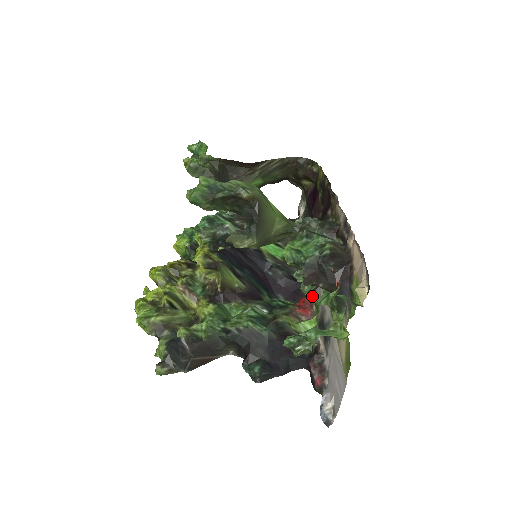
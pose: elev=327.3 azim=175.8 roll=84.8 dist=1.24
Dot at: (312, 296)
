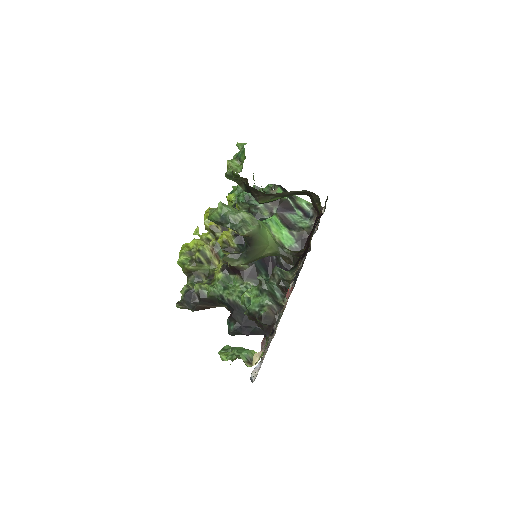
Dot at: (292, 290)
